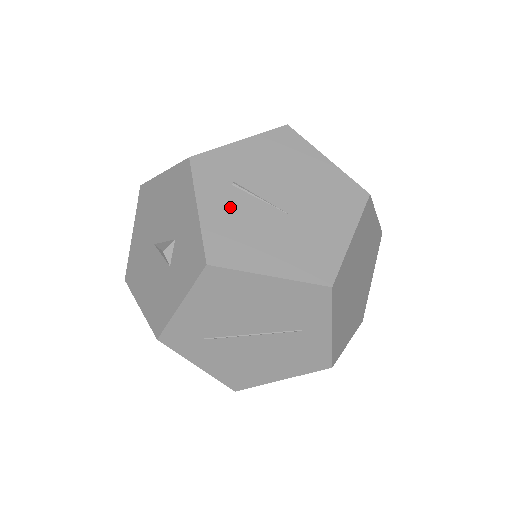
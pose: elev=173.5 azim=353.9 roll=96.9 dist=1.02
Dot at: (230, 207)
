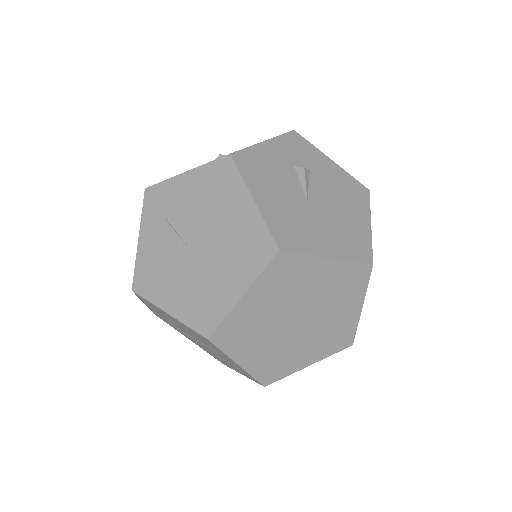
Dot at: (159, 242)
